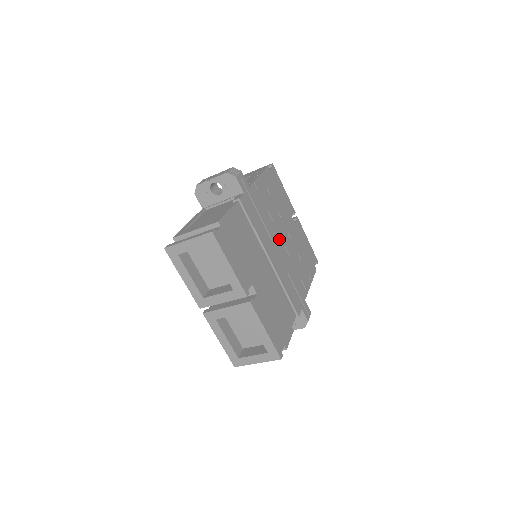
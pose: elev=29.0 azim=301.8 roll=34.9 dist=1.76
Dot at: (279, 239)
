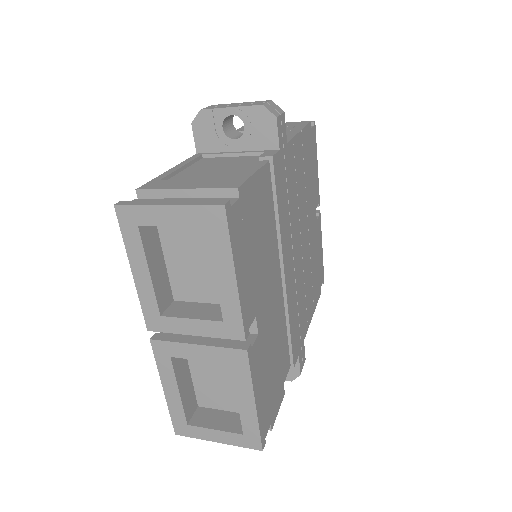
Dot at: (299, 240)
